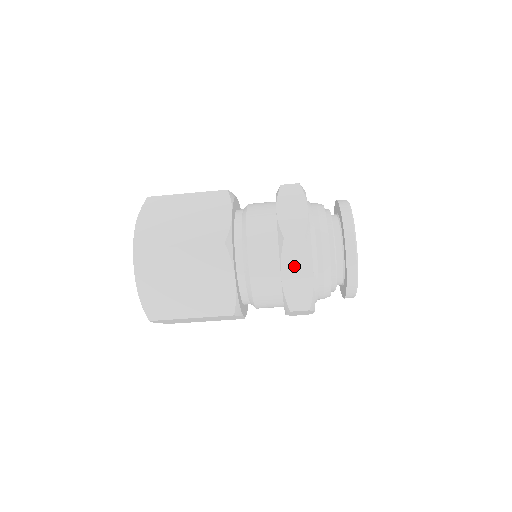
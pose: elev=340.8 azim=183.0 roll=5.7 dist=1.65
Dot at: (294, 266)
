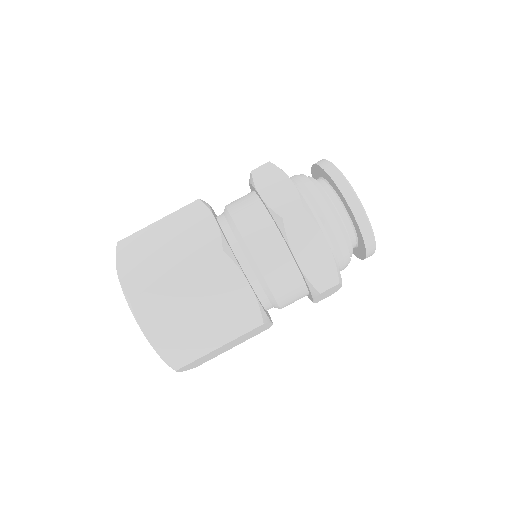
Dot at: (269, 183)
